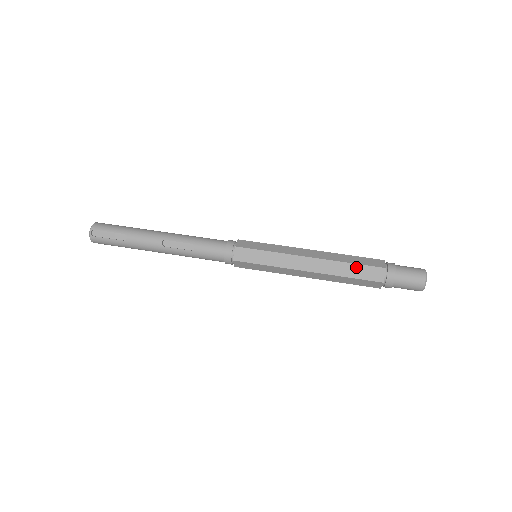
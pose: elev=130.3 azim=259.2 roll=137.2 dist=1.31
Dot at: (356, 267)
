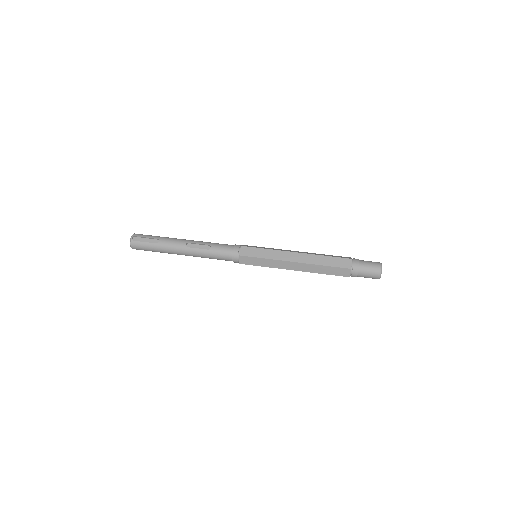
Dot at: (330, 258)
